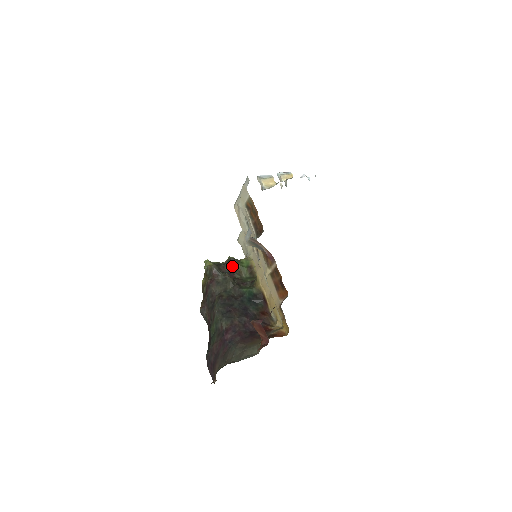
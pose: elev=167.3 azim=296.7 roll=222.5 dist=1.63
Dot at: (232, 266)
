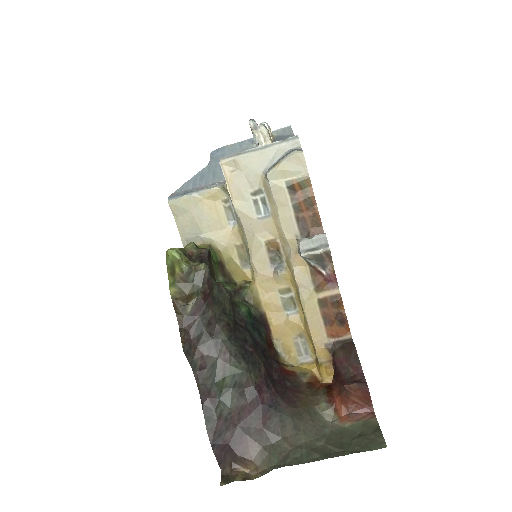
Dot at: (209, 263)
